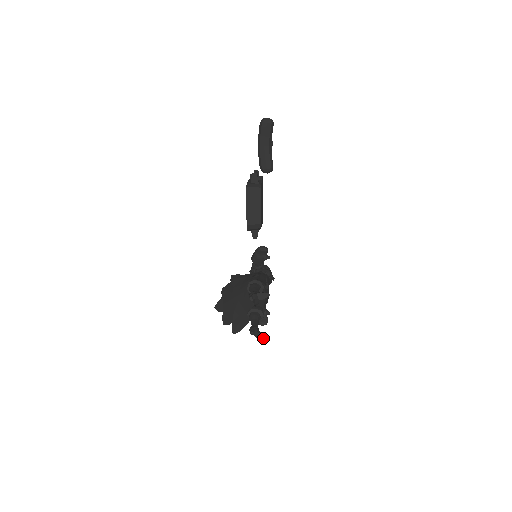
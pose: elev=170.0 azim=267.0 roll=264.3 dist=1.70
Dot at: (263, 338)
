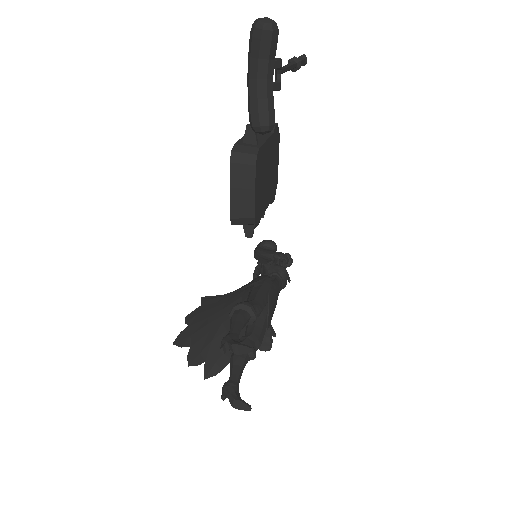
Dot at: (241, 407)
